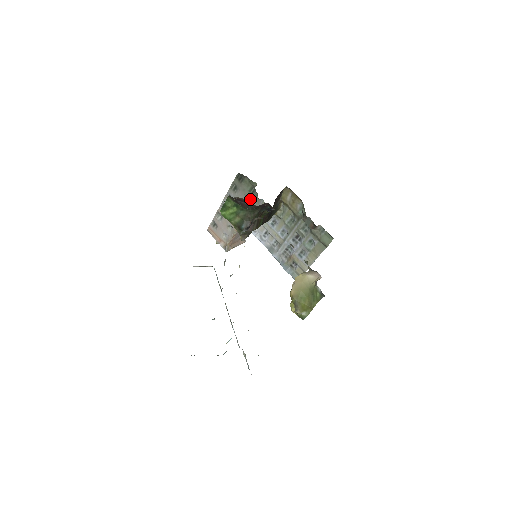
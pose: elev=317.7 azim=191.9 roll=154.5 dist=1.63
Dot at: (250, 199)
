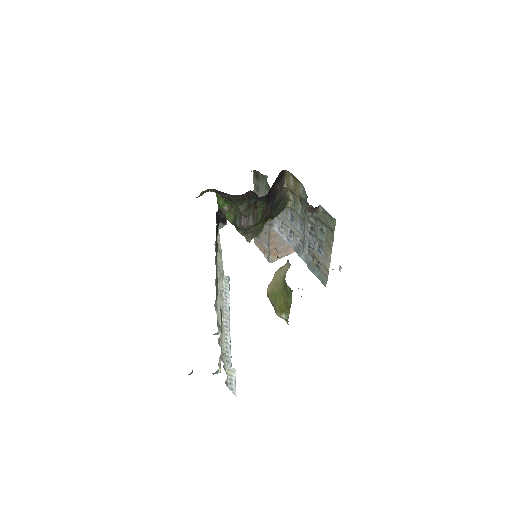
Dot at: occluded
